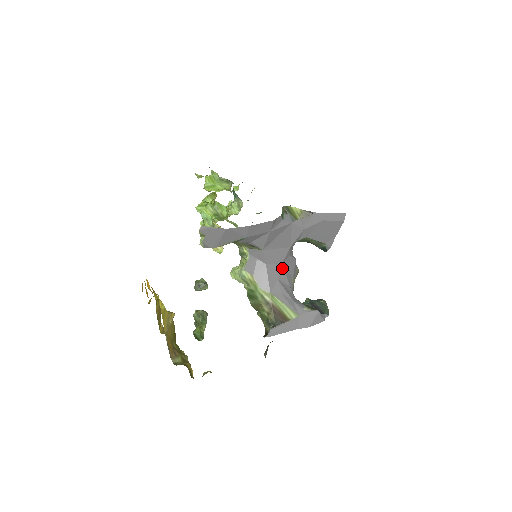
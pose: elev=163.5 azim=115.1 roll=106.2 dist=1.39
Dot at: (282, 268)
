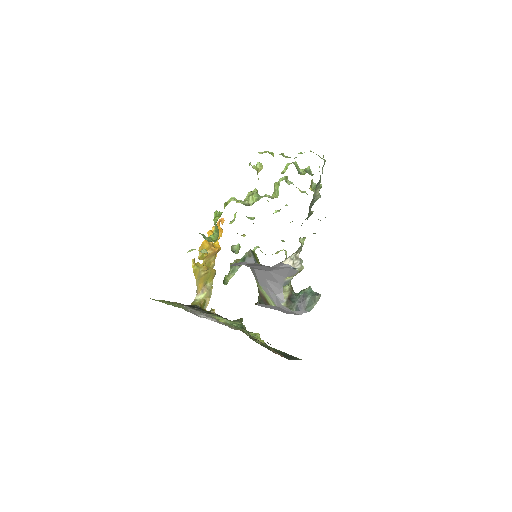
Dot at: (270, 273)
